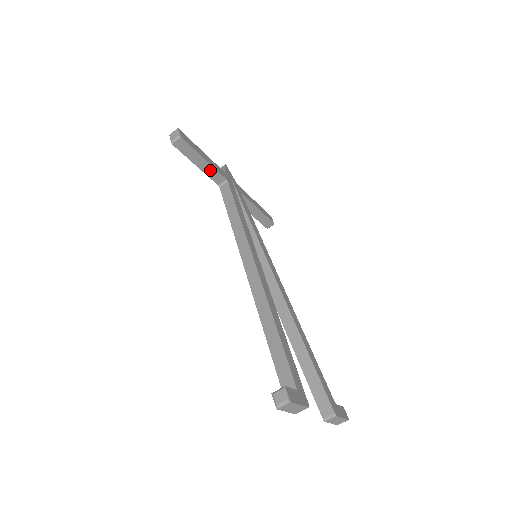
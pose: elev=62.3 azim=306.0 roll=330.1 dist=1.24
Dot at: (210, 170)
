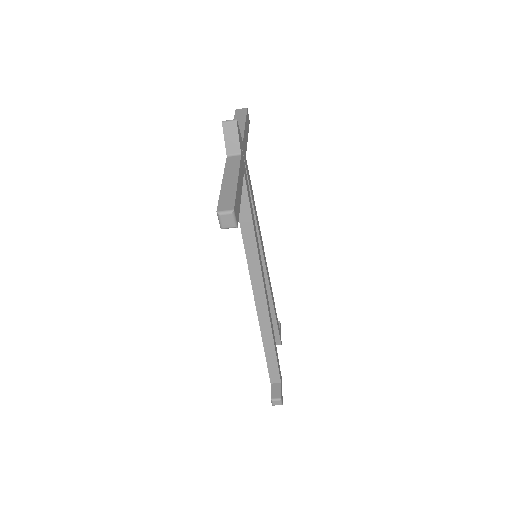
Dot at: occluded
